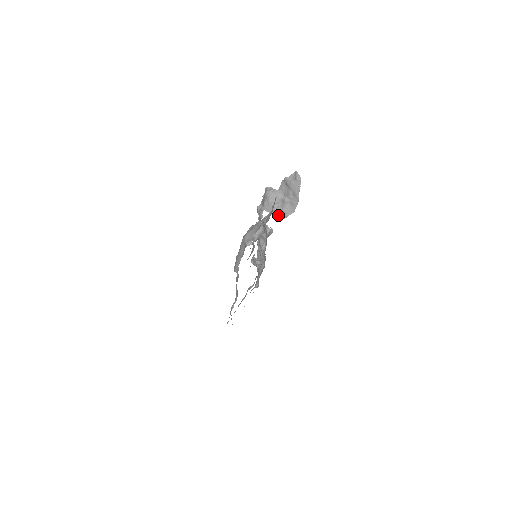
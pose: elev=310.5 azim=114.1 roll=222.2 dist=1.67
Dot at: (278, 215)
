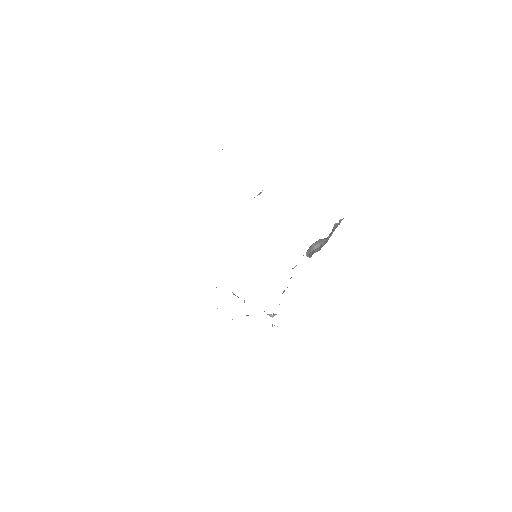
Dot at: (309, 255)
